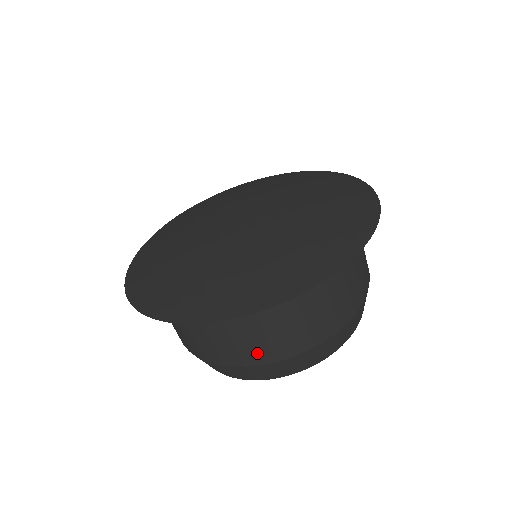
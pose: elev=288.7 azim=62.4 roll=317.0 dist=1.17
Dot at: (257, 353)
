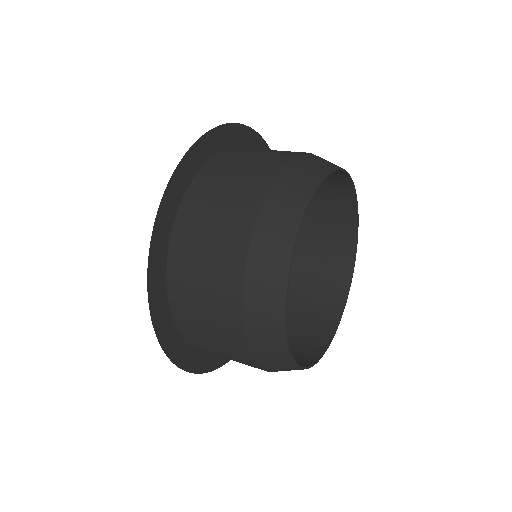
Dot at: (264, 170)
